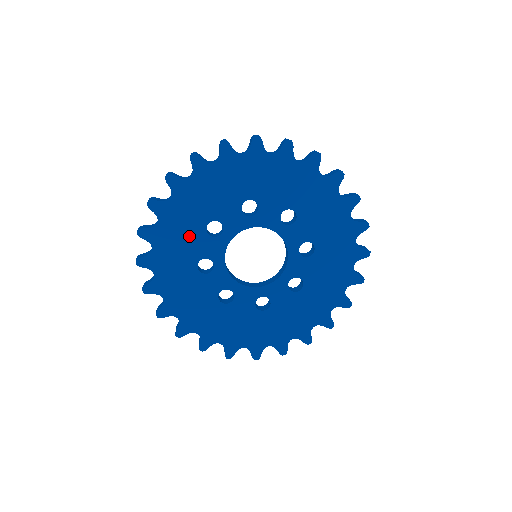
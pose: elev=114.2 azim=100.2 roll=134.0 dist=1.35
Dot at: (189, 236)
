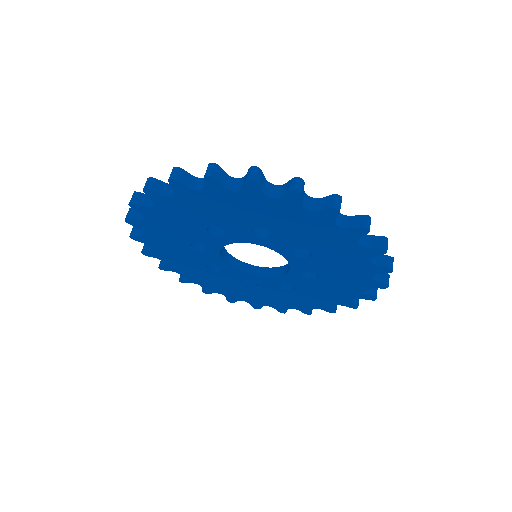
Dot at: (186, 225)
